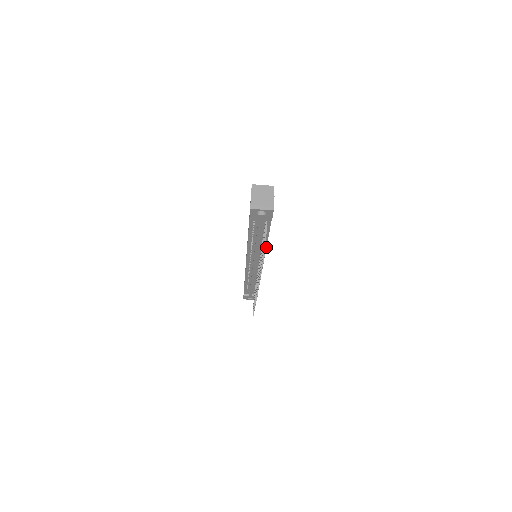
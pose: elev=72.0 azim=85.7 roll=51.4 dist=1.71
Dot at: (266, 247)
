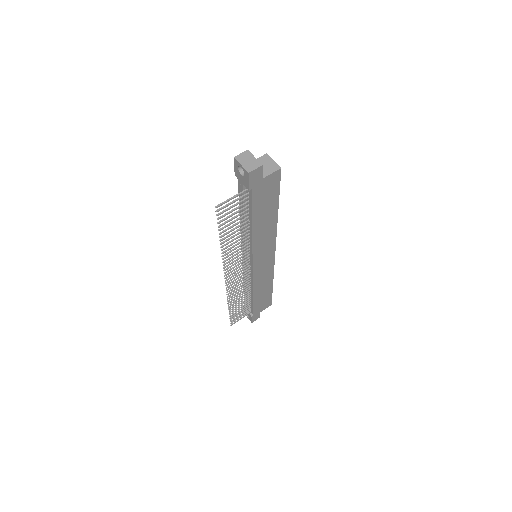
Dot at: (252, 237)
